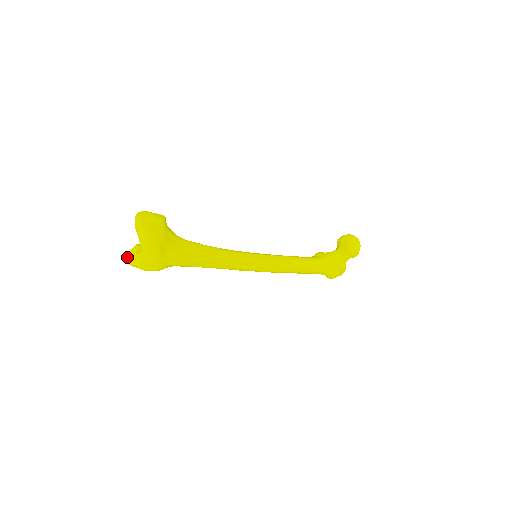
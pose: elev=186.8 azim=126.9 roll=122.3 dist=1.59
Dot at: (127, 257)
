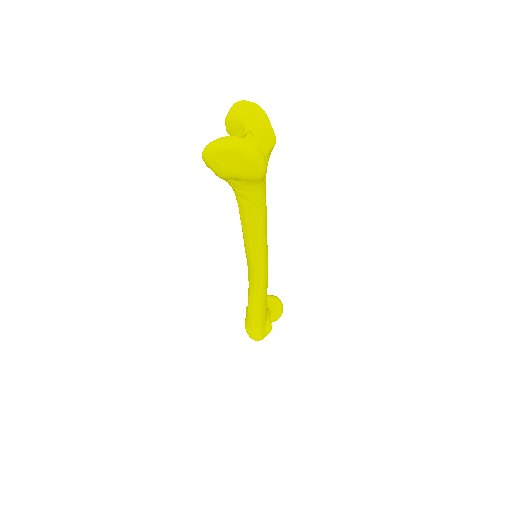
Dot at: (217, 142)
